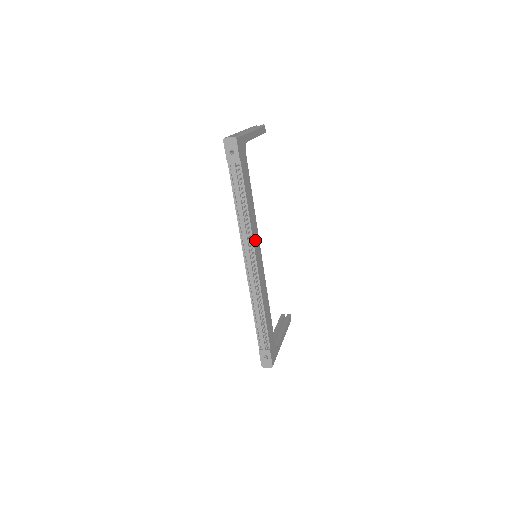
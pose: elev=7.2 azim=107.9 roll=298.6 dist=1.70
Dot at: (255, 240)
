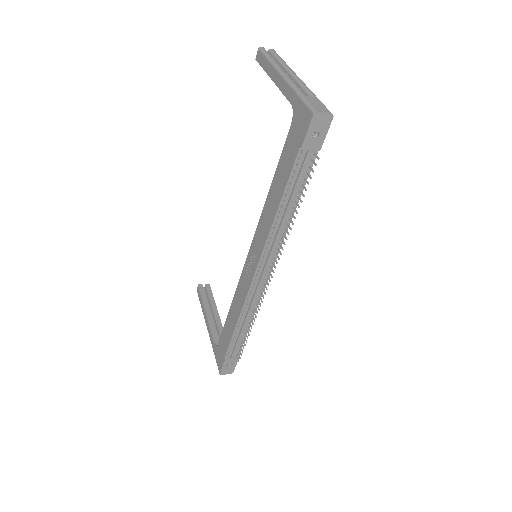
Dot at: occluded
